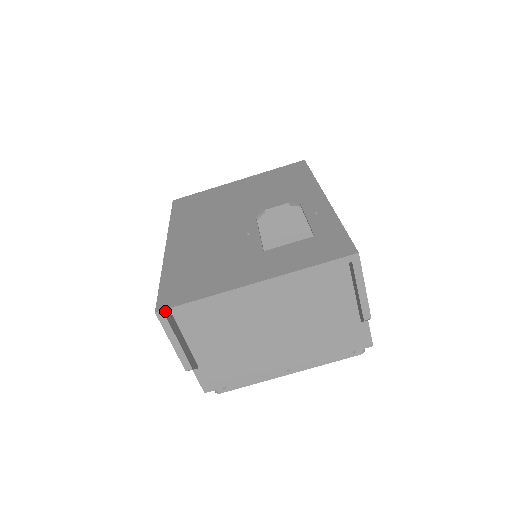
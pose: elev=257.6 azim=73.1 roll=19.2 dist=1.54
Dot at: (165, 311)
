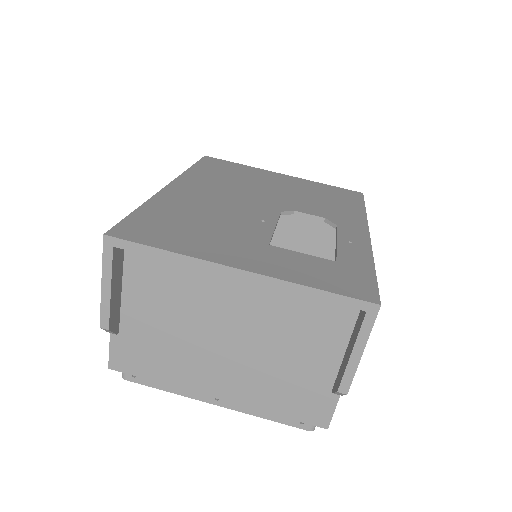
Dot at: (116, 240)
